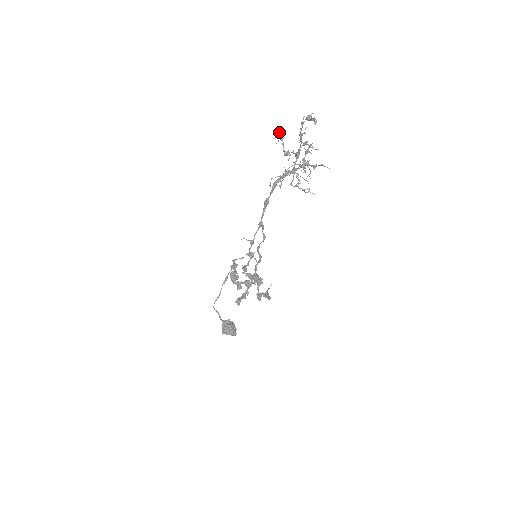
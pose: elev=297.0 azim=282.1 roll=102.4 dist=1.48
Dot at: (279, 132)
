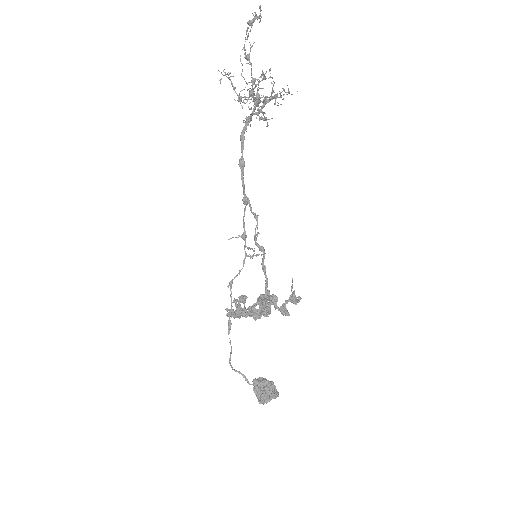
Dot at: (222, 74)
